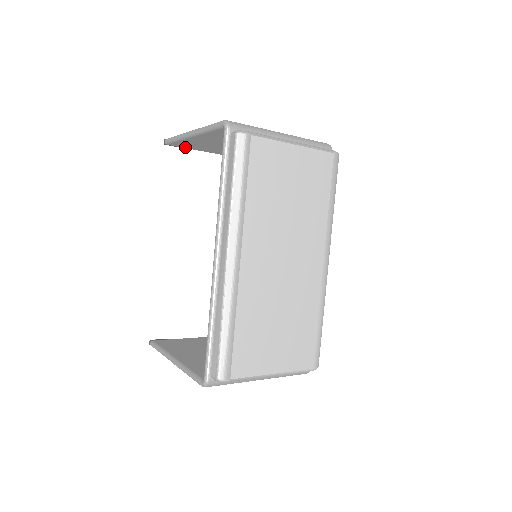
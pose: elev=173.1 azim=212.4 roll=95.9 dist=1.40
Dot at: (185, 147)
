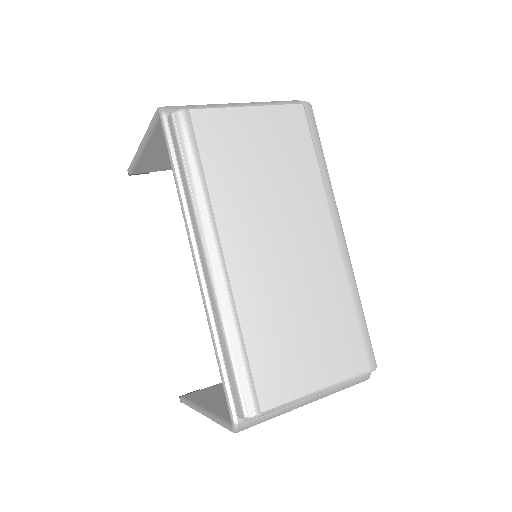
Dot at: (152, 170)
